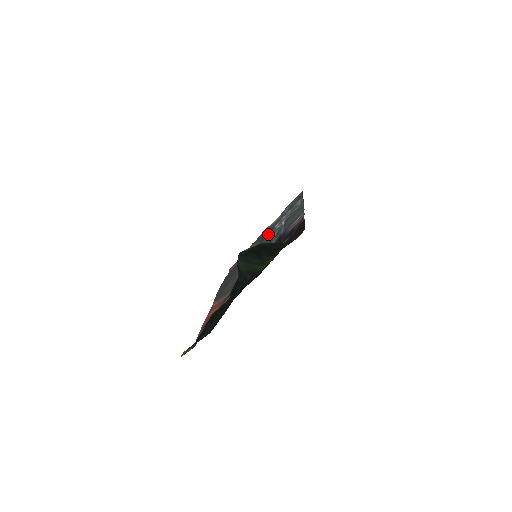
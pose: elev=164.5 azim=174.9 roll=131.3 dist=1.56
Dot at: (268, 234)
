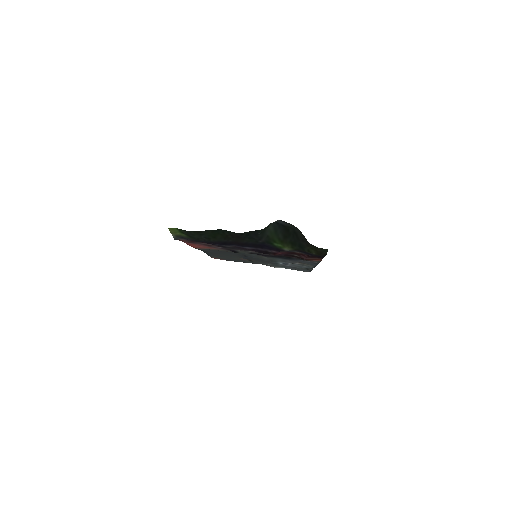
Dot at: occluded
